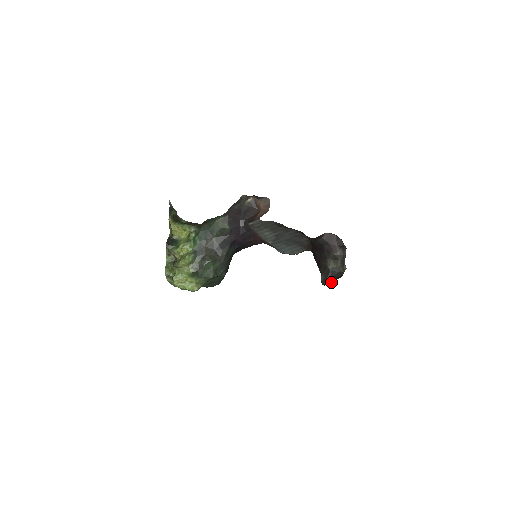
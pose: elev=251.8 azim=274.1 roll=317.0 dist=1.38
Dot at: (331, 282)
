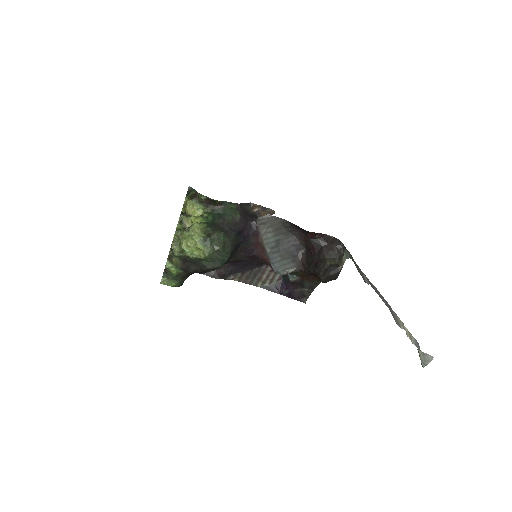
Dot at: (329, 280)
